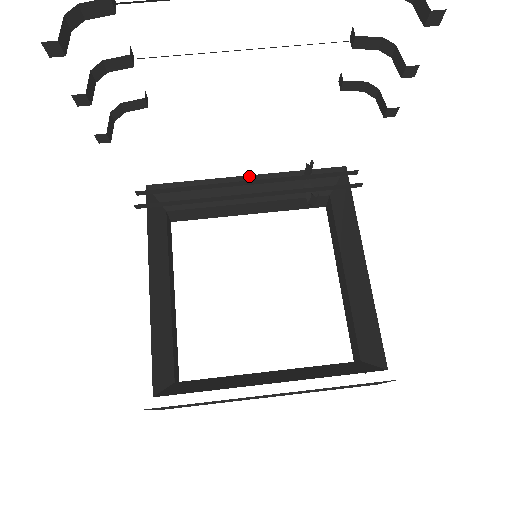
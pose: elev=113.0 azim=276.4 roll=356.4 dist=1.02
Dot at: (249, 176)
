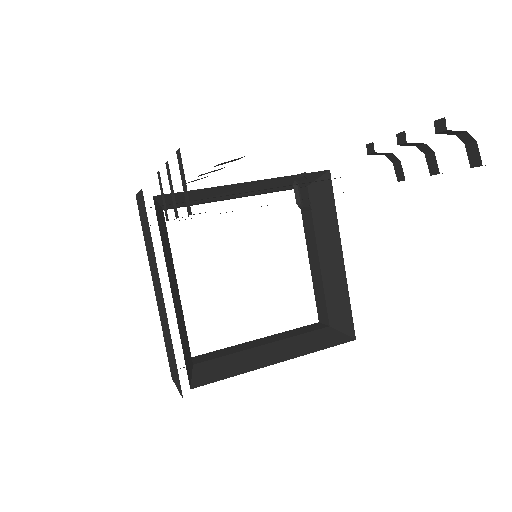
Dot at: (249, 182)
